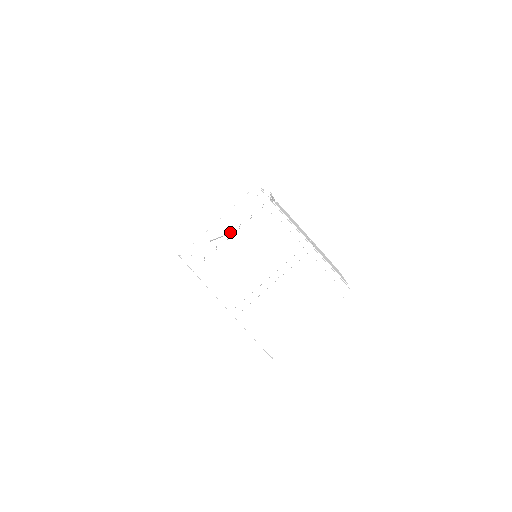
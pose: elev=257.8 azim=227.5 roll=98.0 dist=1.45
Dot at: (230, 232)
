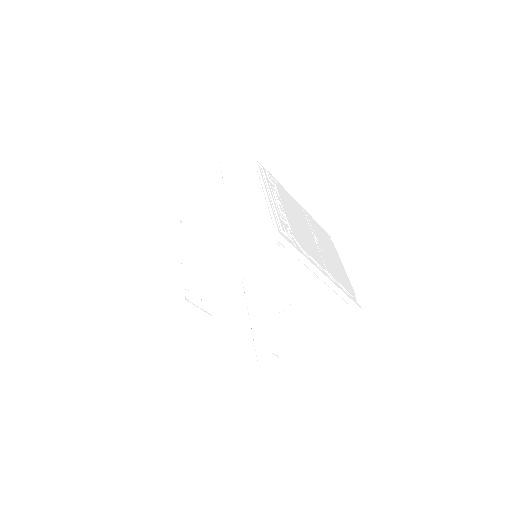
Dot at: (246, 277)
